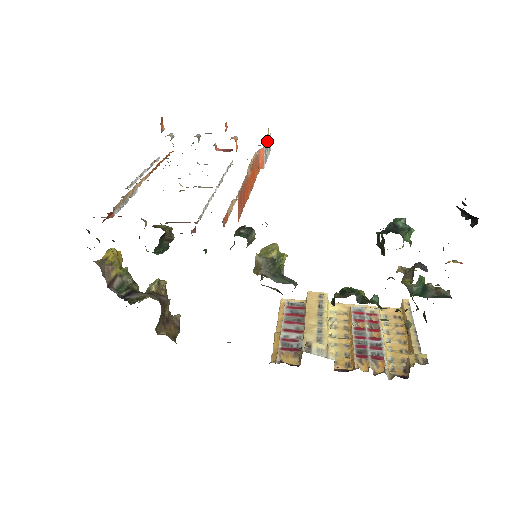
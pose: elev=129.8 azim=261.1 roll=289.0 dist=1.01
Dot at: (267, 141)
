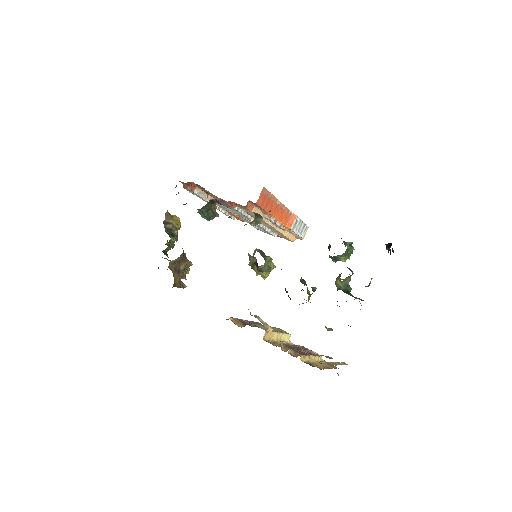
Dot at: (301, 221)
